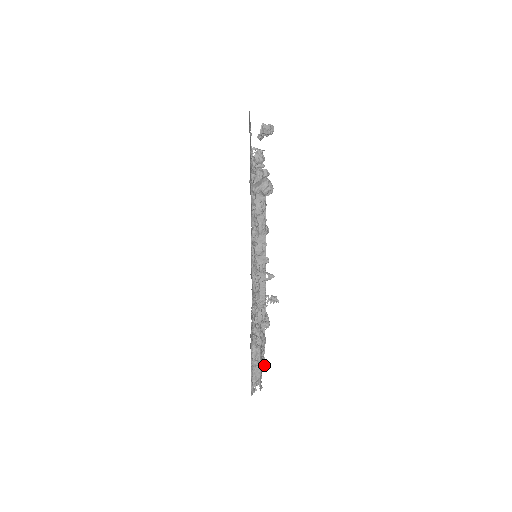
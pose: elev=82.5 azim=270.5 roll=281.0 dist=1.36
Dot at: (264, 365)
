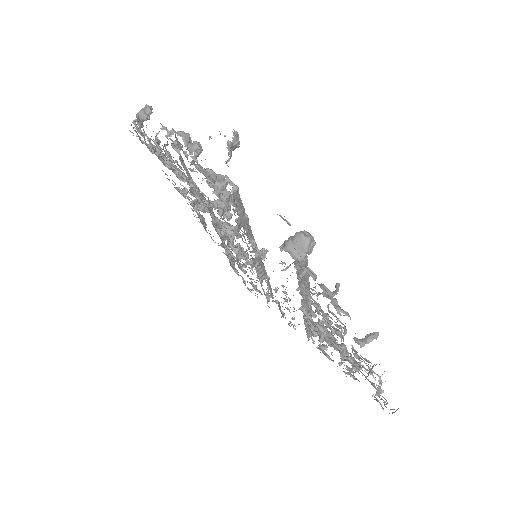
Dot at: occluded
